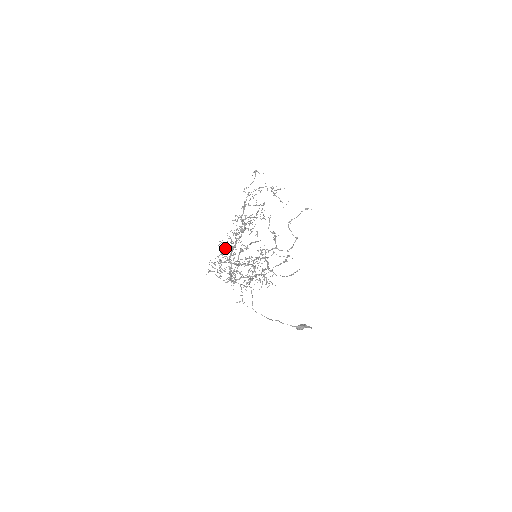
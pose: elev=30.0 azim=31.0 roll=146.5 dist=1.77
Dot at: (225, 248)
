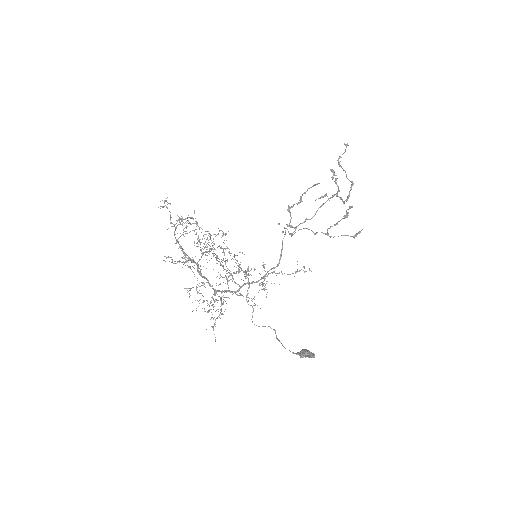
Dot at: (201, 269)
